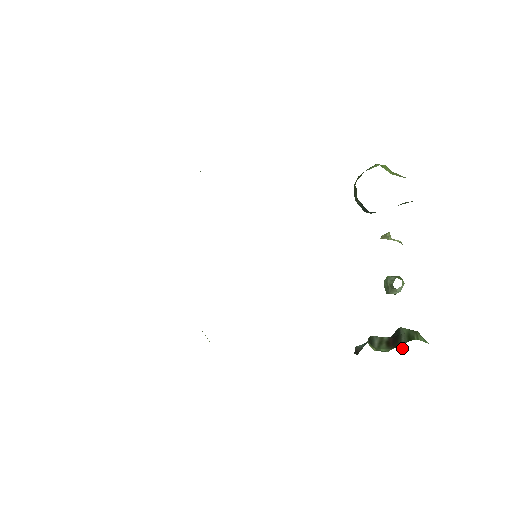
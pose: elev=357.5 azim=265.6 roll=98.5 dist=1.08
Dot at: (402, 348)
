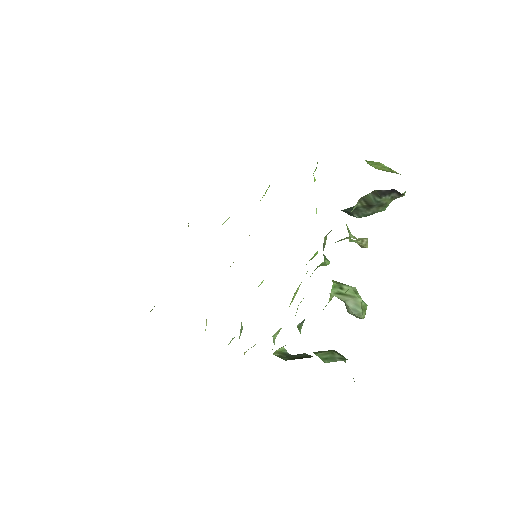
Dot at: occluded
